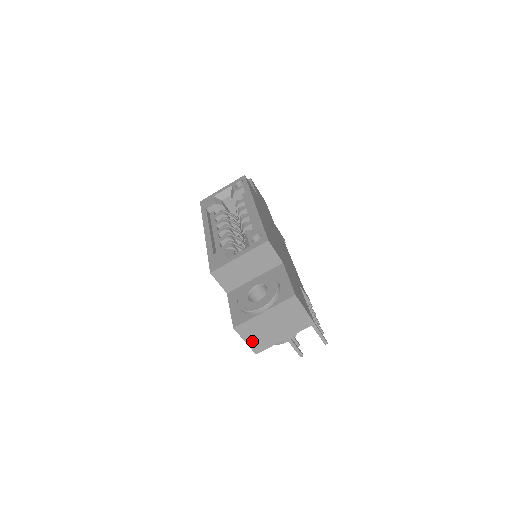
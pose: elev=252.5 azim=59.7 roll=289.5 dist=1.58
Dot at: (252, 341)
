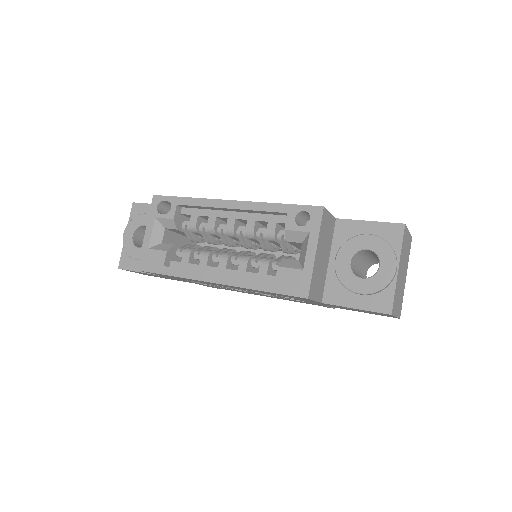
Dot at: (397, 310)
